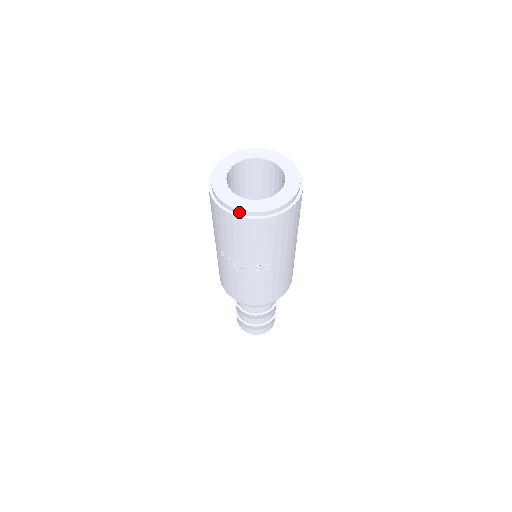
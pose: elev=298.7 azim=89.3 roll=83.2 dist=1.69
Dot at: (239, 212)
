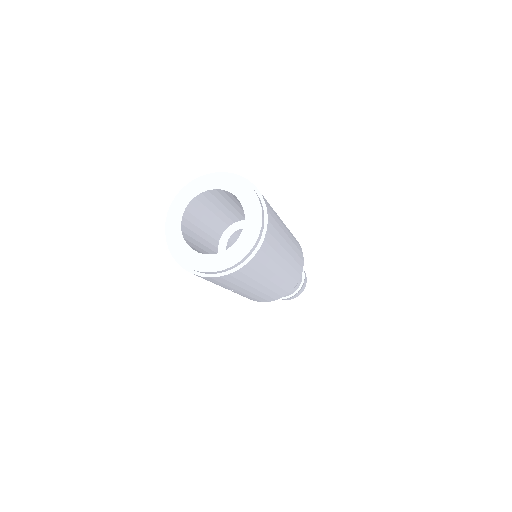
Dot at: (177, 258)
